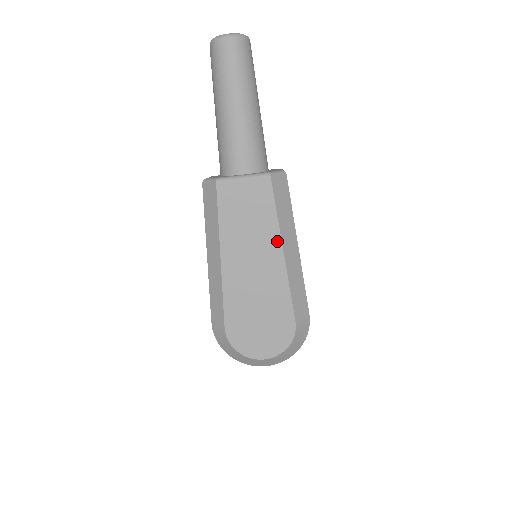
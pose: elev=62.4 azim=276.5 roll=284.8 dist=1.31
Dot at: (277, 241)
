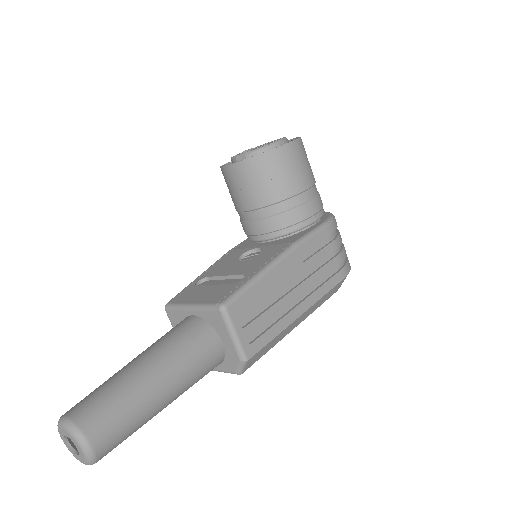
Dot at: occluded
